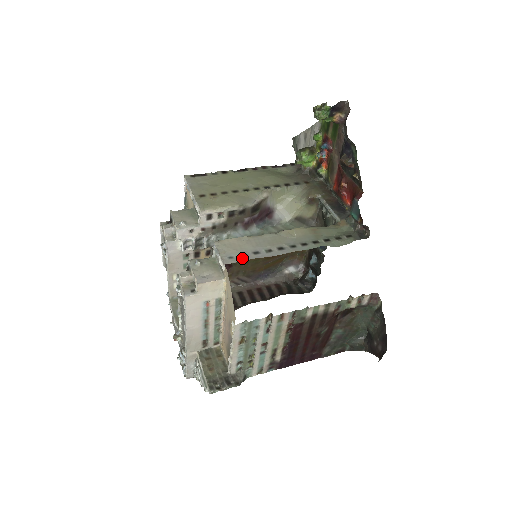
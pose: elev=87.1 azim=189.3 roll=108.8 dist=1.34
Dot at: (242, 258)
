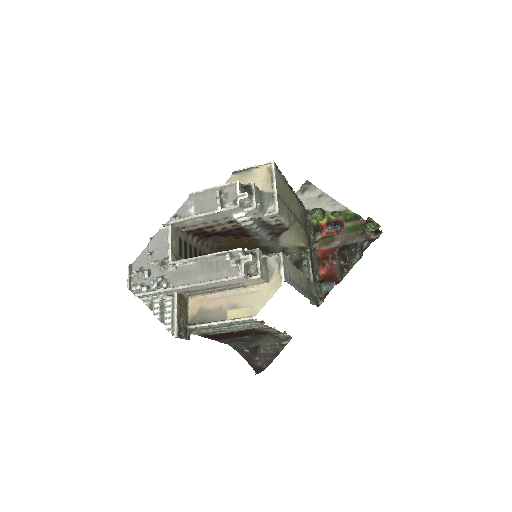
Dot at: (290, 281)
